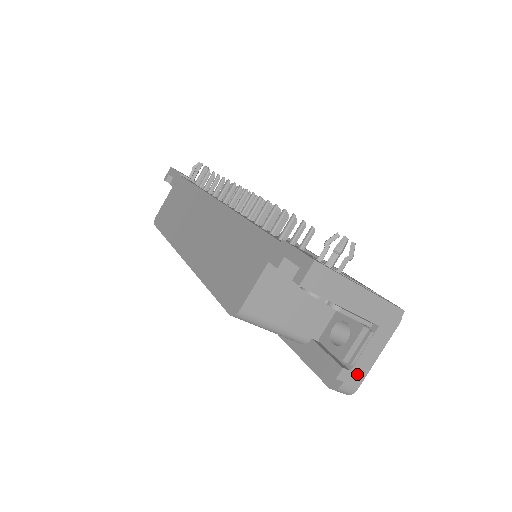
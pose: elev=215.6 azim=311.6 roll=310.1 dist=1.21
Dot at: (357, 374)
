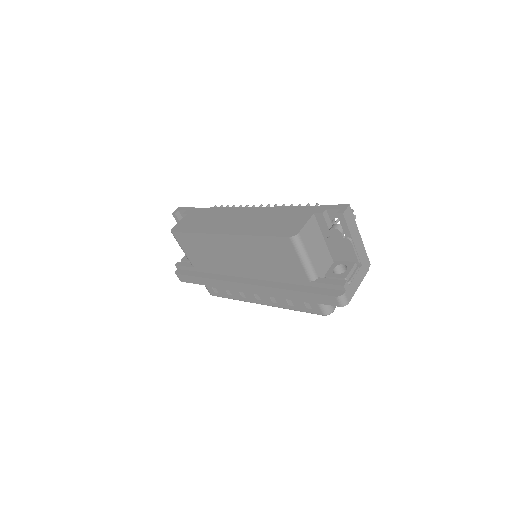
Dot at: (351, 291)
